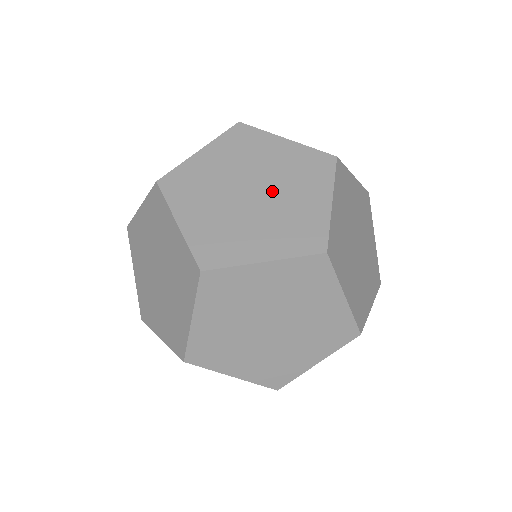
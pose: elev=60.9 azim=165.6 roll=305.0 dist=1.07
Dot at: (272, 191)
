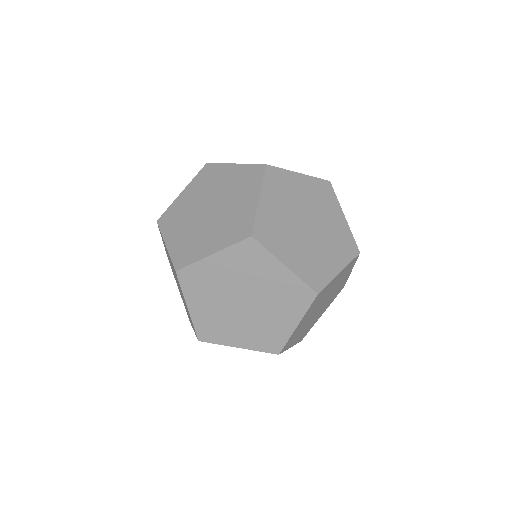
Dot at: (317, 235)
